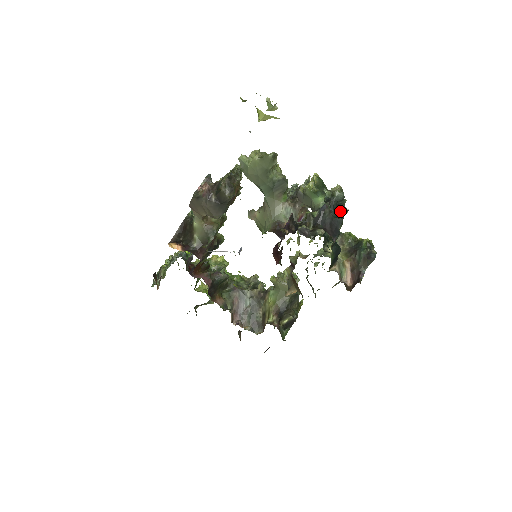
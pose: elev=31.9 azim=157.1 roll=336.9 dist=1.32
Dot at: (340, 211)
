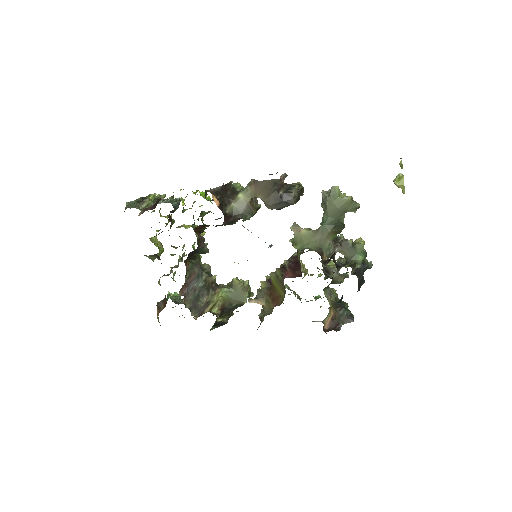
Dot at: occluded
